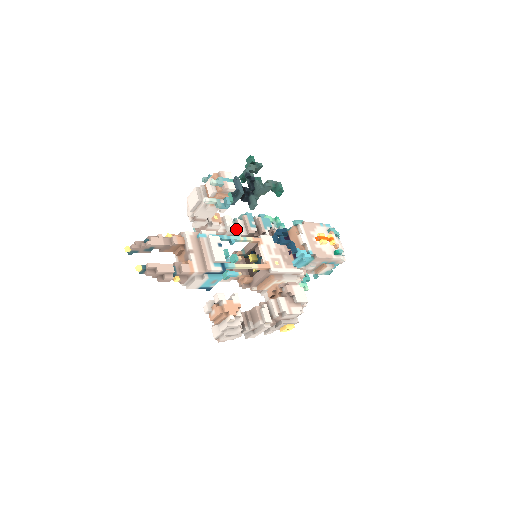
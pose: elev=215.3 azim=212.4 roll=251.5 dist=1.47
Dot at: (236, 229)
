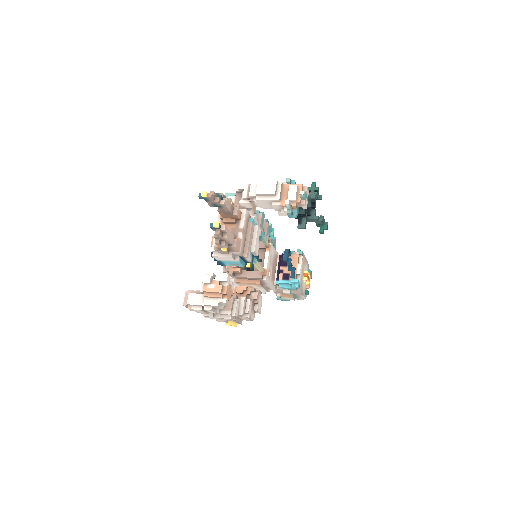
Dot at: occluded
